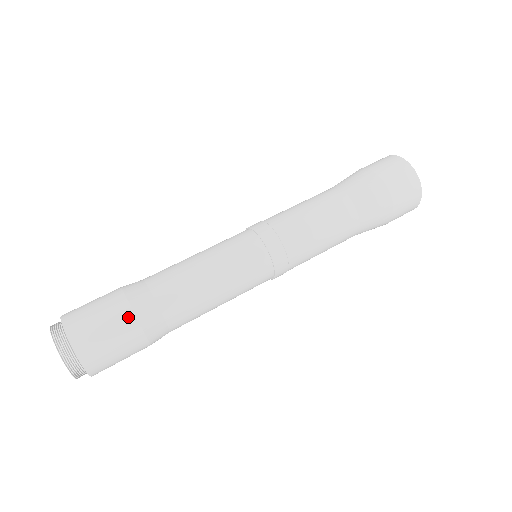
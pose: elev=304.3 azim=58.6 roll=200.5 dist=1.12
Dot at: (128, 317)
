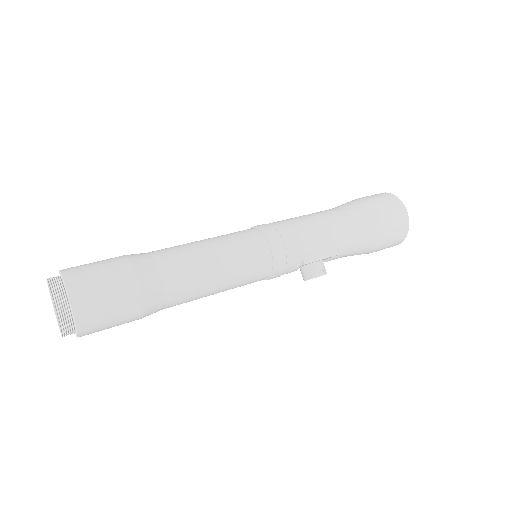
Dot at: occluded
